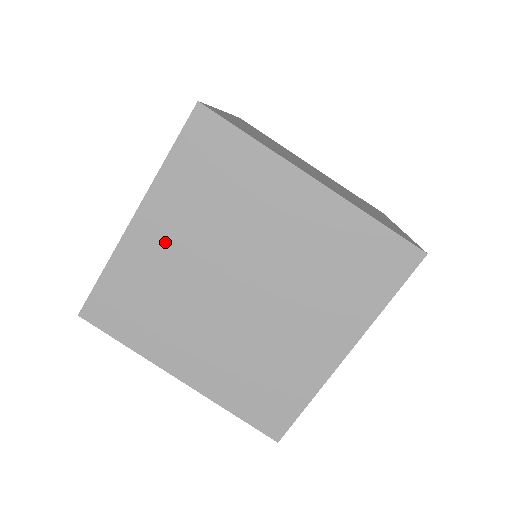
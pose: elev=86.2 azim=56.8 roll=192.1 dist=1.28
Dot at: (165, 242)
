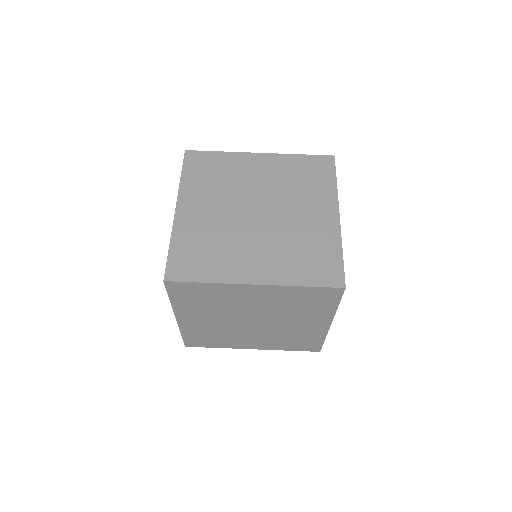
Dot at: (256, 170)
